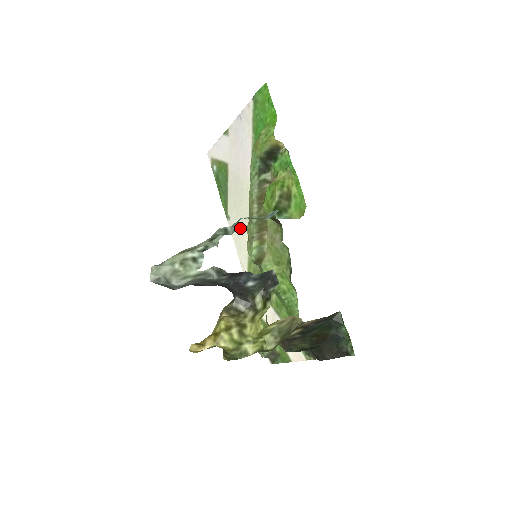
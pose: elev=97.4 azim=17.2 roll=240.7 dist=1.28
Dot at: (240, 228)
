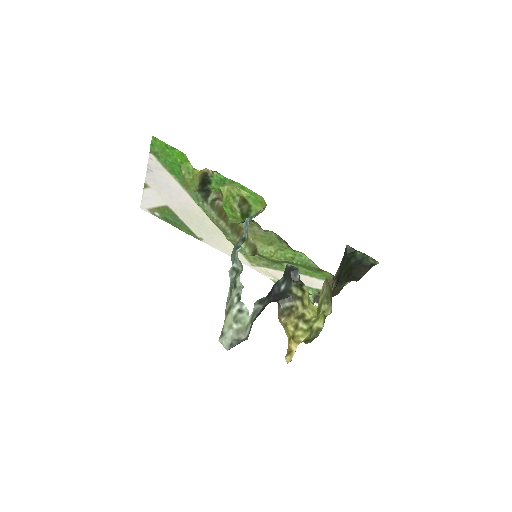
Dot at: (217, 240)
